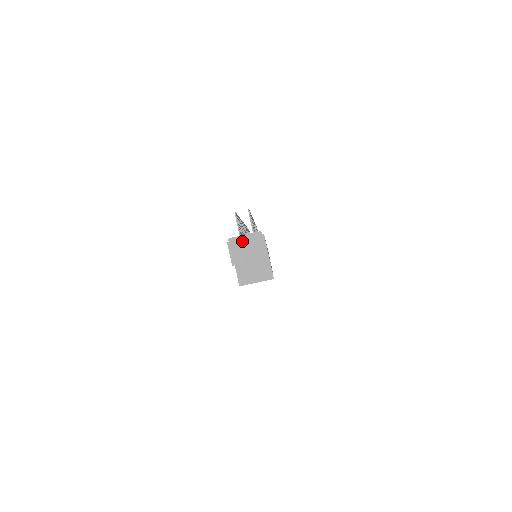
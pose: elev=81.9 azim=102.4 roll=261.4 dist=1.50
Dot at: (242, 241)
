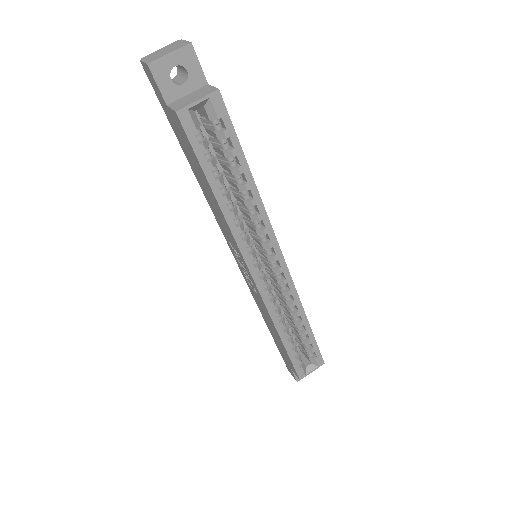
Dot at: (157, 52)
